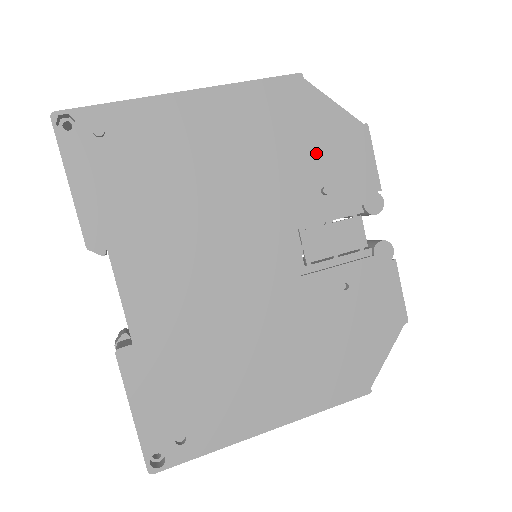
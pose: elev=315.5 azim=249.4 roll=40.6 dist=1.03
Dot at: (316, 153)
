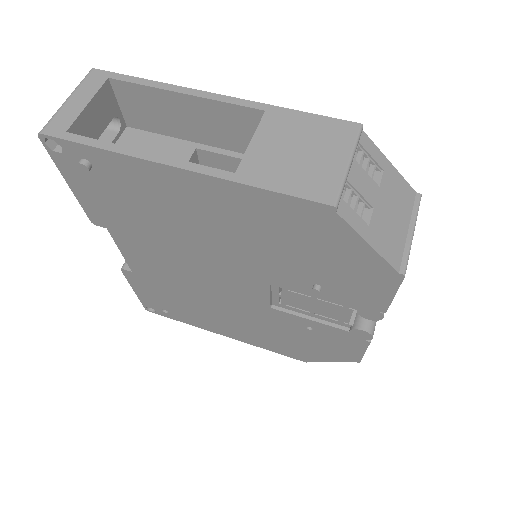
Dot at: (321, 265)
